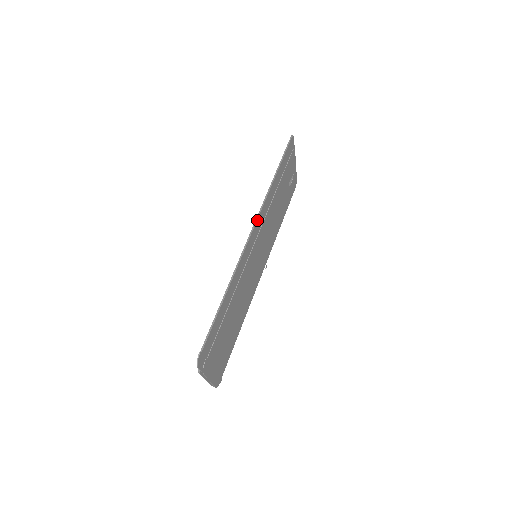
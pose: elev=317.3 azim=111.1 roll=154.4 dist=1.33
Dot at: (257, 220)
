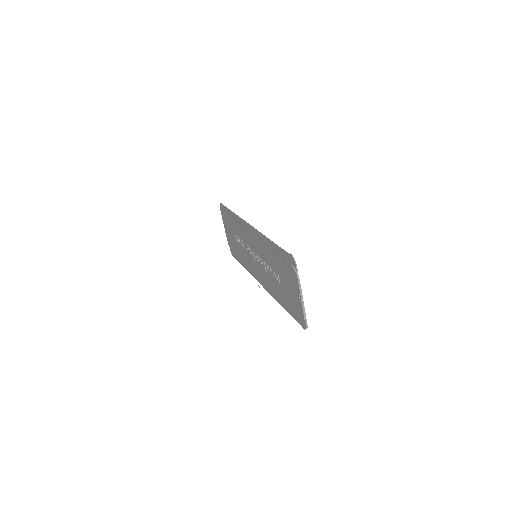
Dot at: (245, 222)
